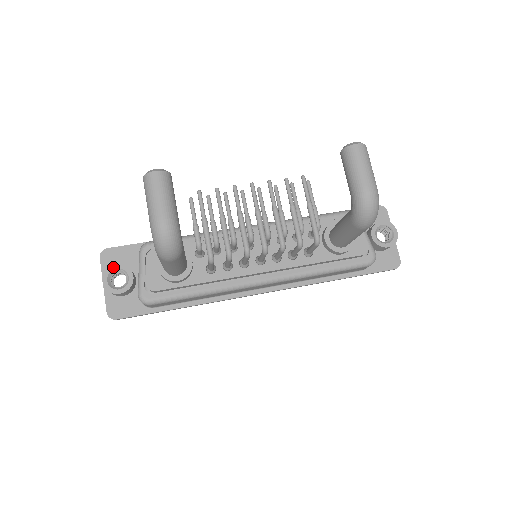
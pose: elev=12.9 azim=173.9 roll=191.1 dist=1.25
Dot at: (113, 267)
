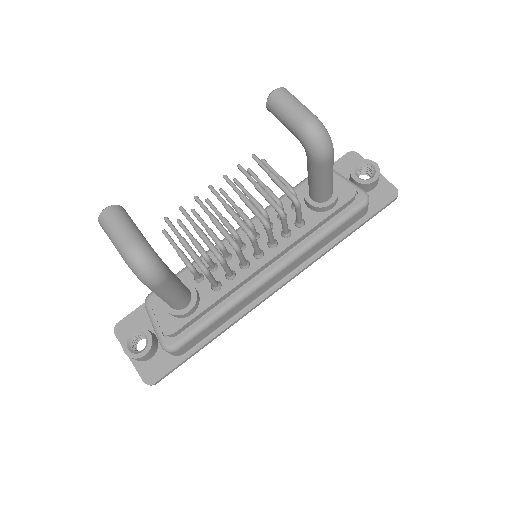
Dot at: (128, 334)
